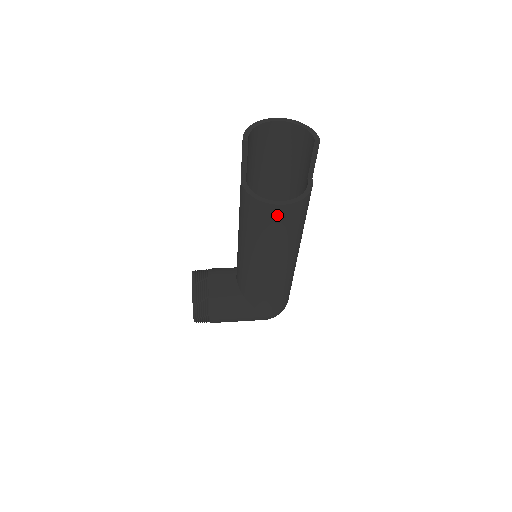
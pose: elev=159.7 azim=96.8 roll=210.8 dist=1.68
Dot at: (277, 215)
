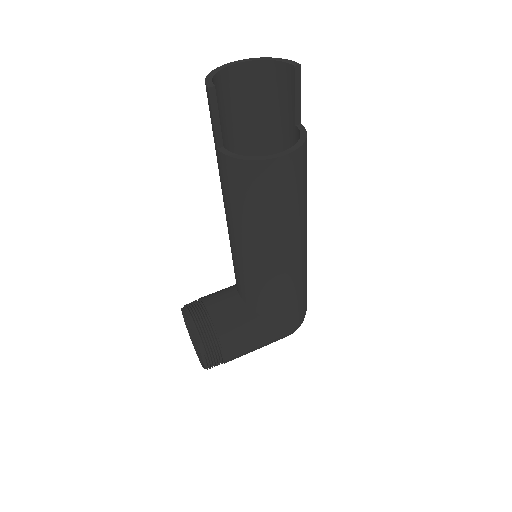
Dot at: (278, 174)
